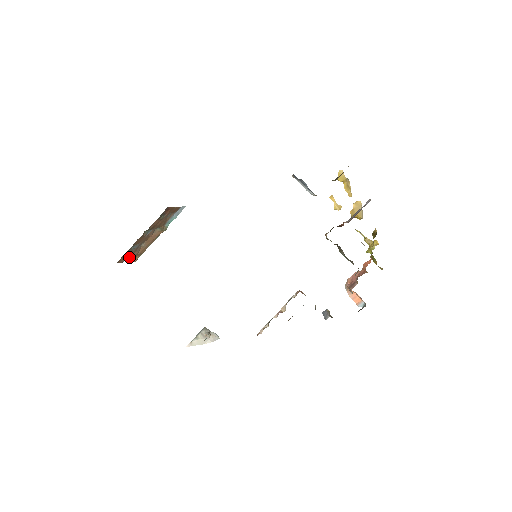
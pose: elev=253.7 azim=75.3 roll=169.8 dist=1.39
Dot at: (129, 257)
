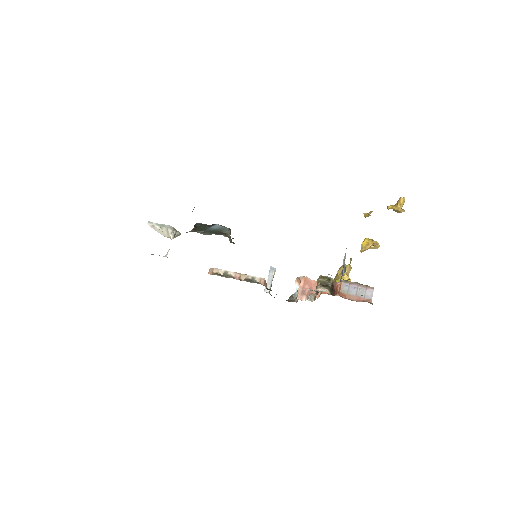
Dot at: occluded
